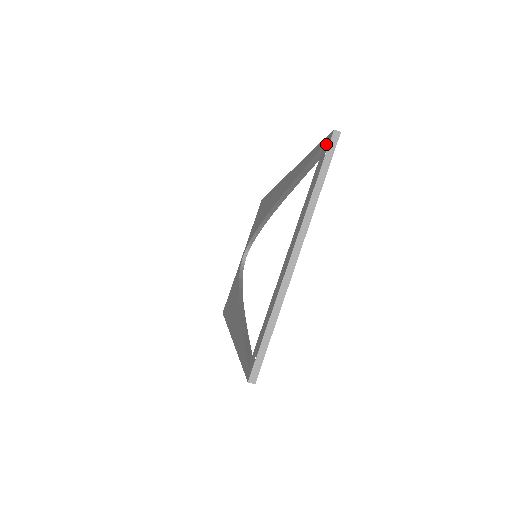
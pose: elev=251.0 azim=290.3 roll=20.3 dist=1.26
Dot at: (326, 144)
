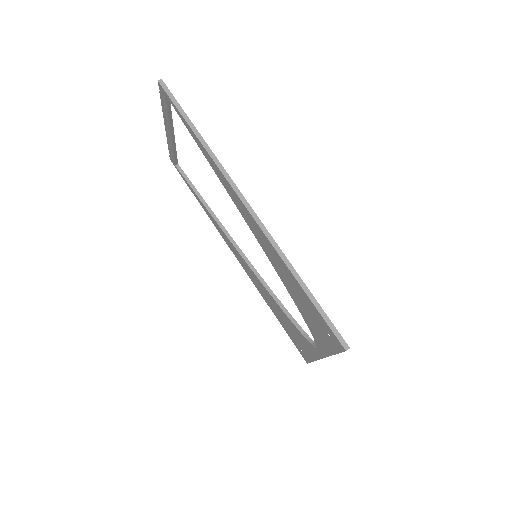
Dot at: (172, 161)
